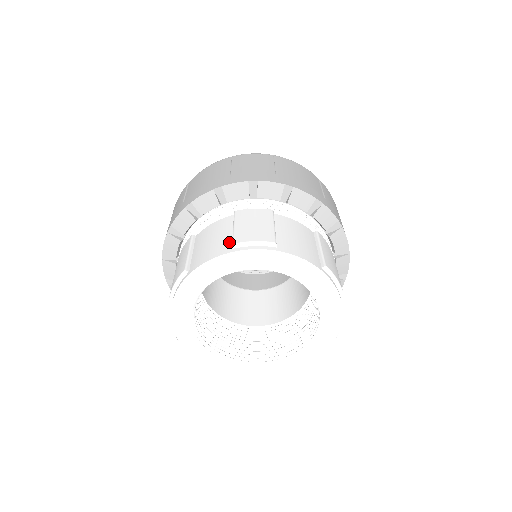
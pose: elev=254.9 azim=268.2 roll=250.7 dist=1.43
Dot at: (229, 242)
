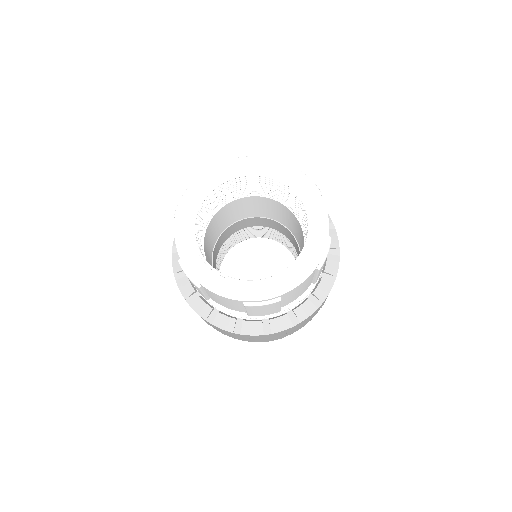
Dot at: occluded
